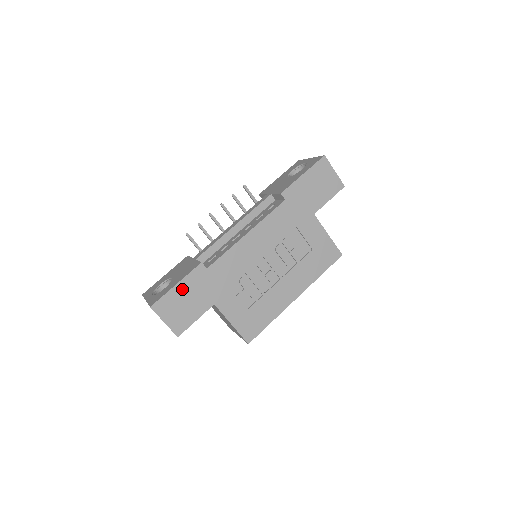
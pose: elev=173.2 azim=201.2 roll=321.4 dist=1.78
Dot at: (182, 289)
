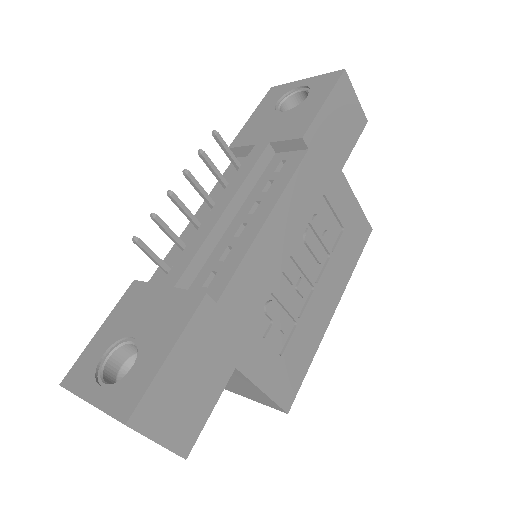
Dot at: (180, 360)
